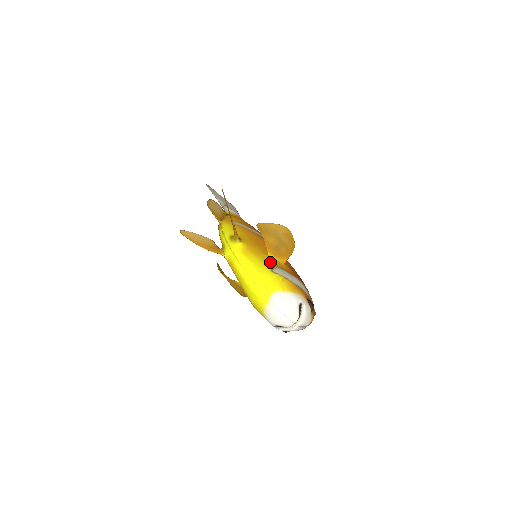
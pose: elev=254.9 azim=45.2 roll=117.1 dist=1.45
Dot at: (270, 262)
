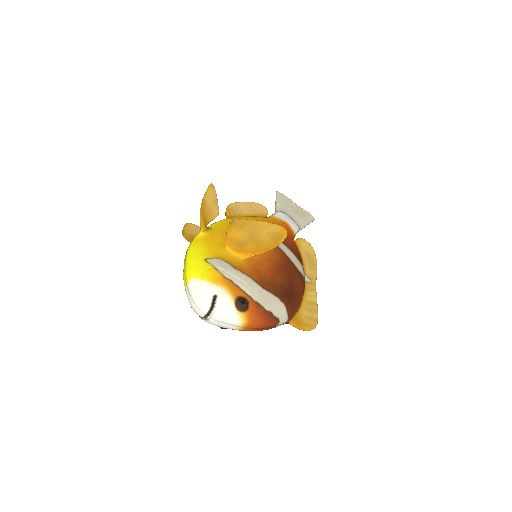
Dot at: (216, 253)
